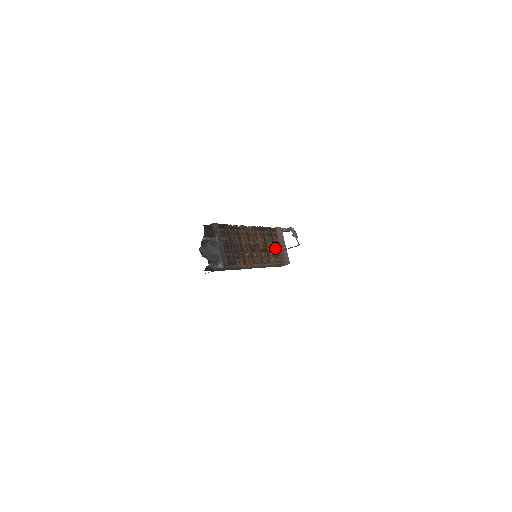
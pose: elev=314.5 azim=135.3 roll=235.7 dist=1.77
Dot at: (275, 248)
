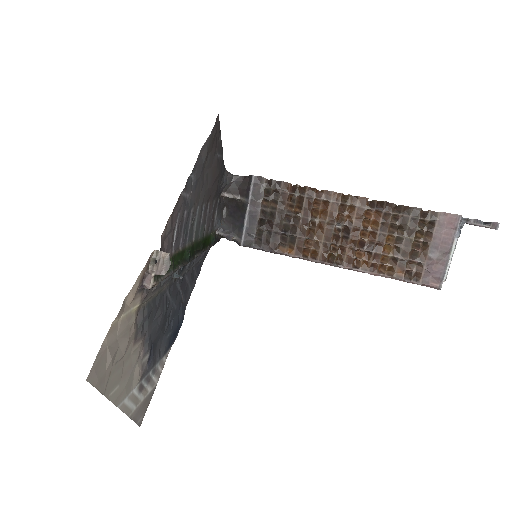
Dot at: (409, 250)
